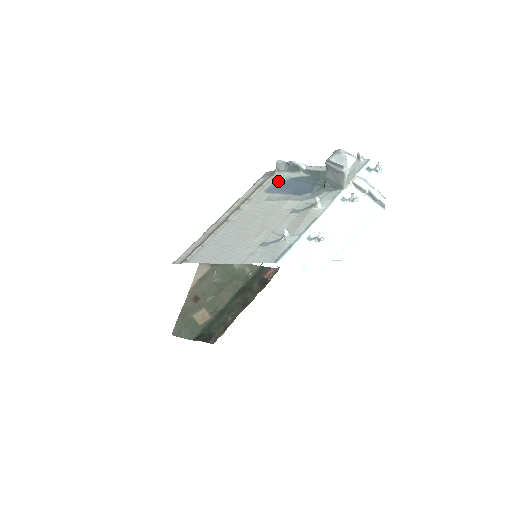
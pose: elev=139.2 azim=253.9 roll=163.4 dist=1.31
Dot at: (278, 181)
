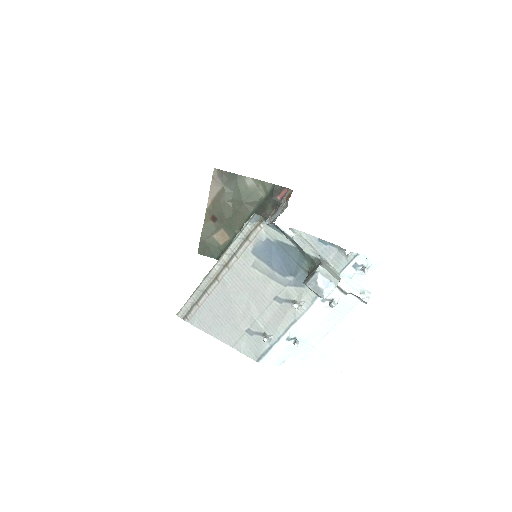
Dot at: (265, 239)
